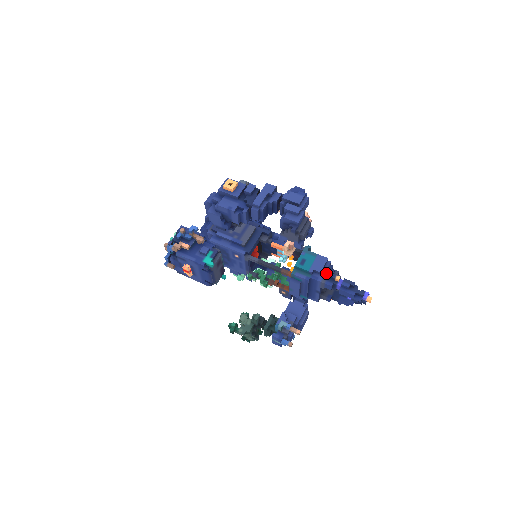
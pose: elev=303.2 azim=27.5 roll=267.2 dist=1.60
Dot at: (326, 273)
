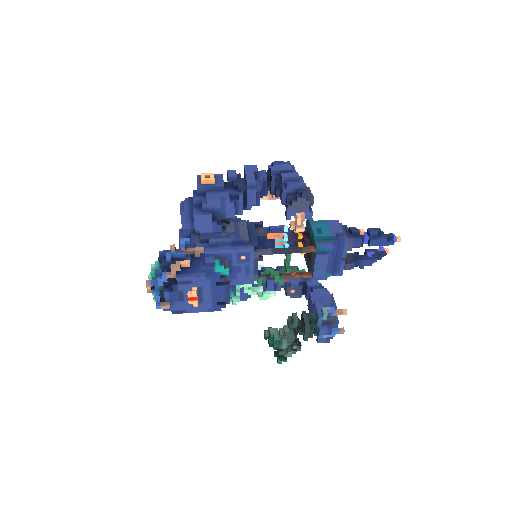
Dot at: (346, 233)
